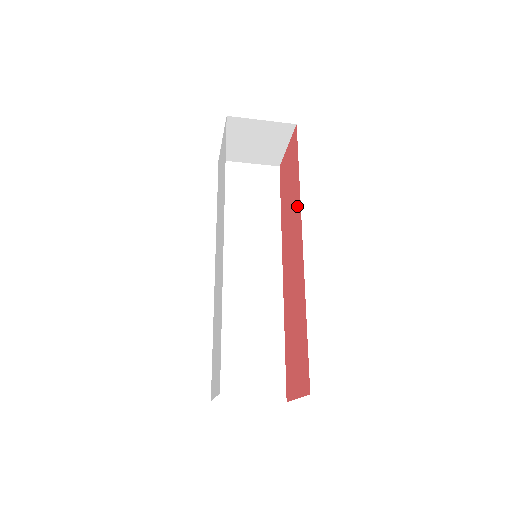
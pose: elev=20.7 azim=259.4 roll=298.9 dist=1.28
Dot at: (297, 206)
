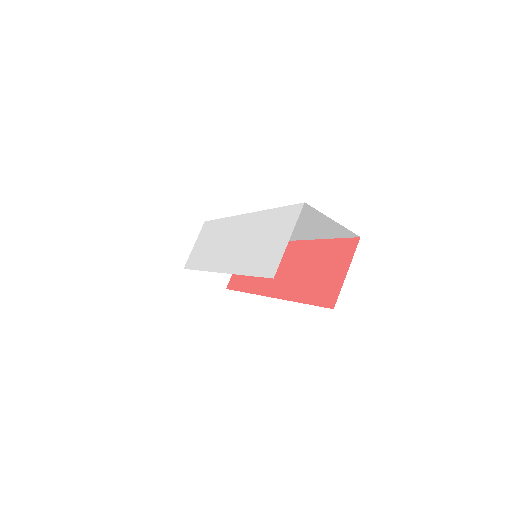
Dot at: occluded
